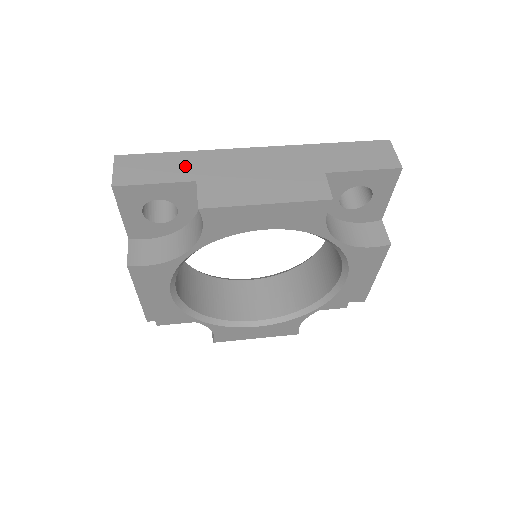
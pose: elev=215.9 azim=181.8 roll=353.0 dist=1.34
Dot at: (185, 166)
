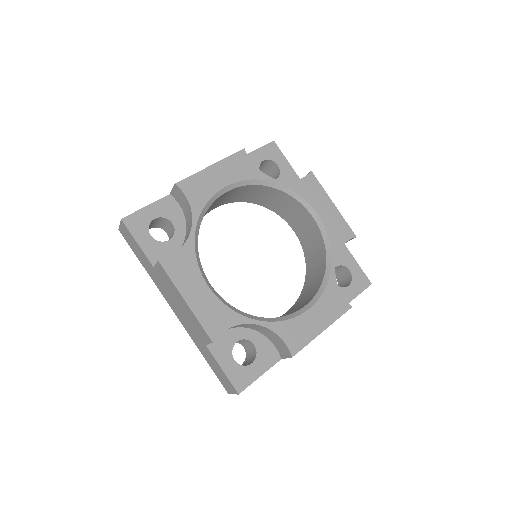
Dot at: occluded
